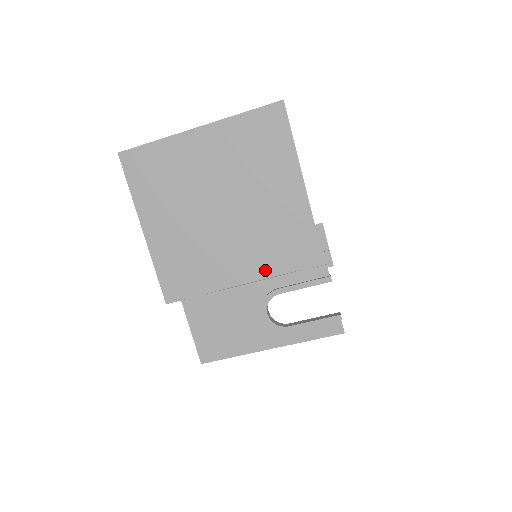
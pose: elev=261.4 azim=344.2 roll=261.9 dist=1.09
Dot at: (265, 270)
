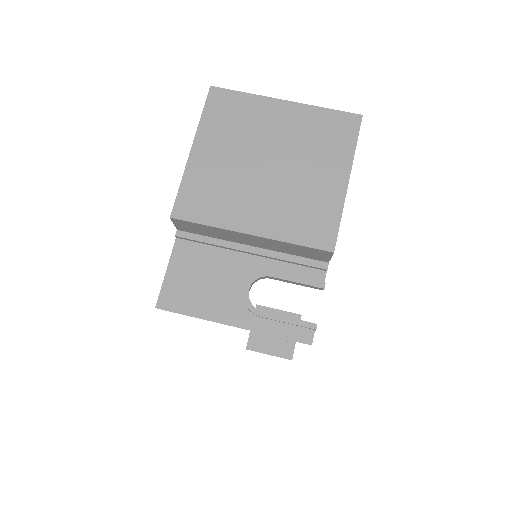
Dot at: (278, 232)
